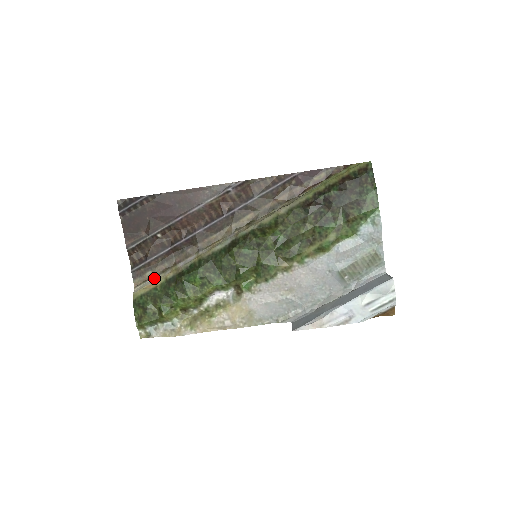
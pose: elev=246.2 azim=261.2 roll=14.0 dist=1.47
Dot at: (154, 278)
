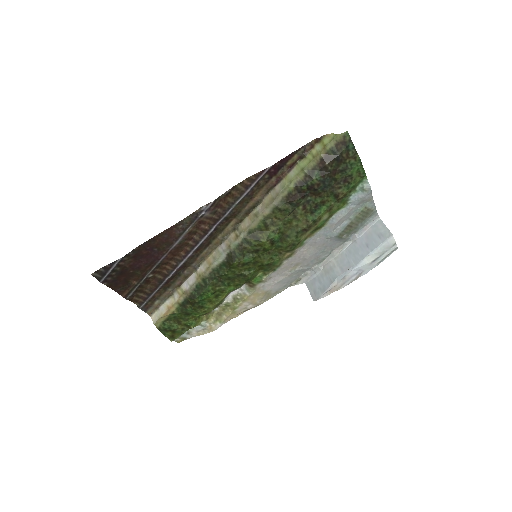
Dot at: (165, 304)
